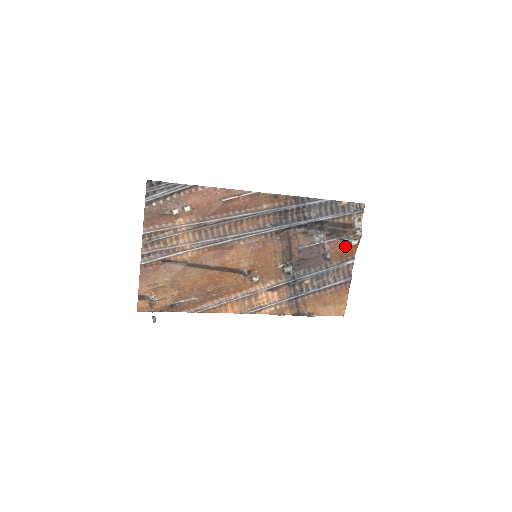
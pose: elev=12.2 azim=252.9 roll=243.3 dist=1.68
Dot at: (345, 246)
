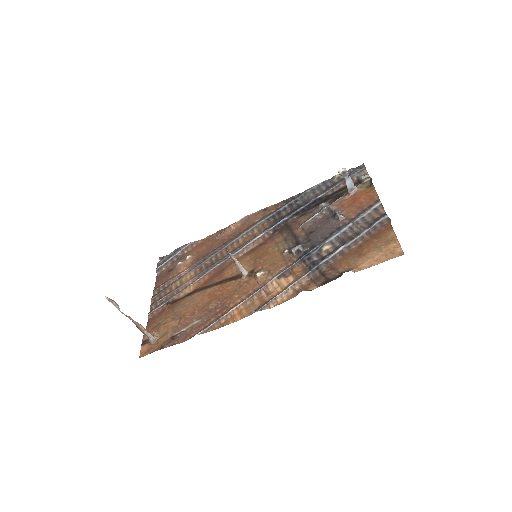
Dot at: (357, 197)
